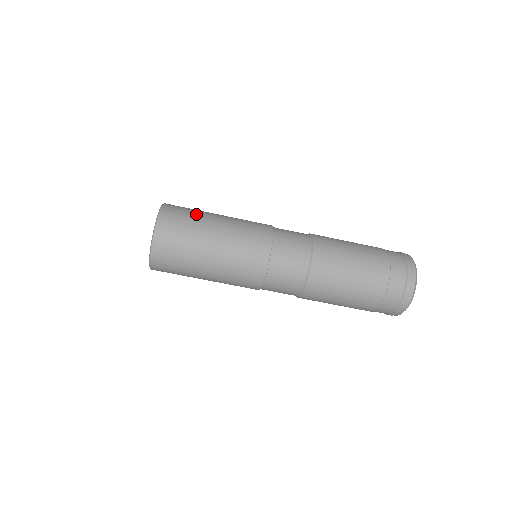
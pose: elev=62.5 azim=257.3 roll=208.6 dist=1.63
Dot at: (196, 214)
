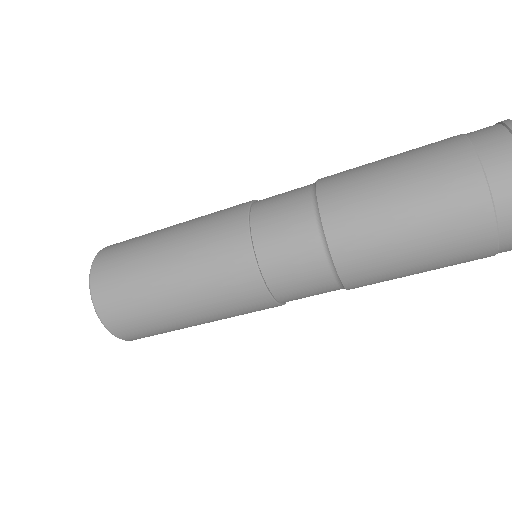
Dot at: occluded
